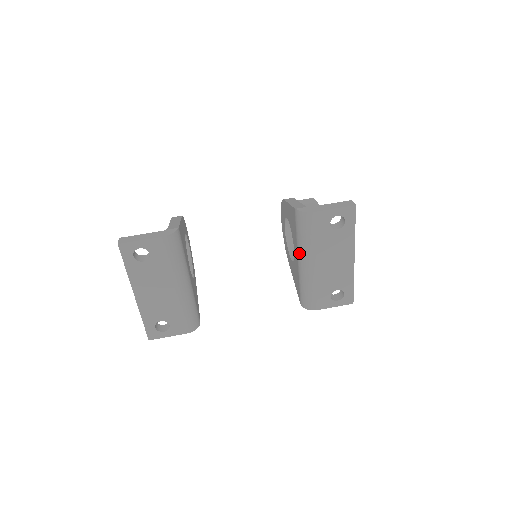
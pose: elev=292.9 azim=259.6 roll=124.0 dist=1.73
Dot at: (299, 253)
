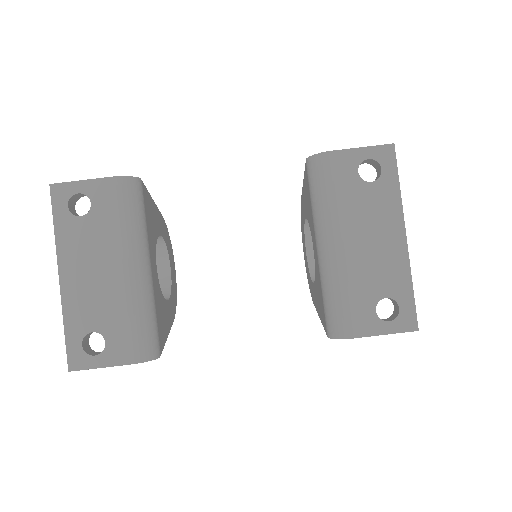
Dot at: (317, 231)
